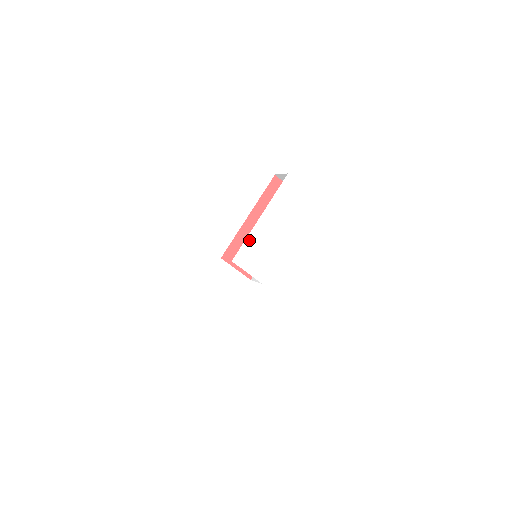
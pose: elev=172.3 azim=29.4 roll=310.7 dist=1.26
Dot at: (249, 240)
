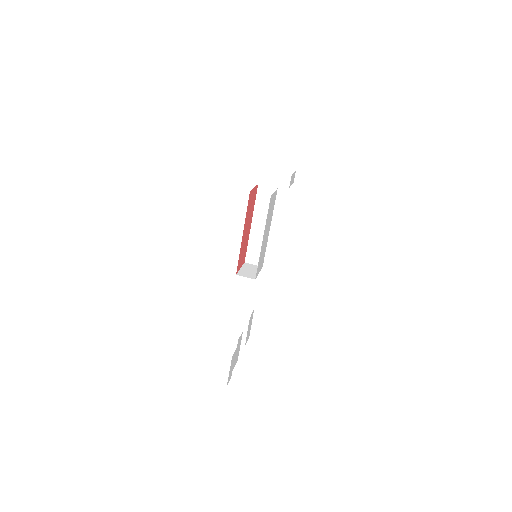
Dot at: (259, 258)
